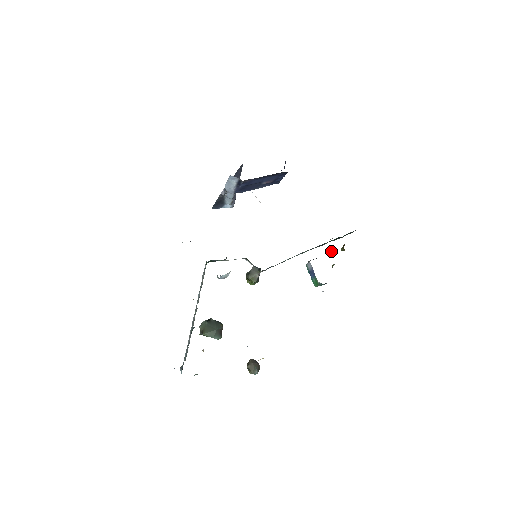
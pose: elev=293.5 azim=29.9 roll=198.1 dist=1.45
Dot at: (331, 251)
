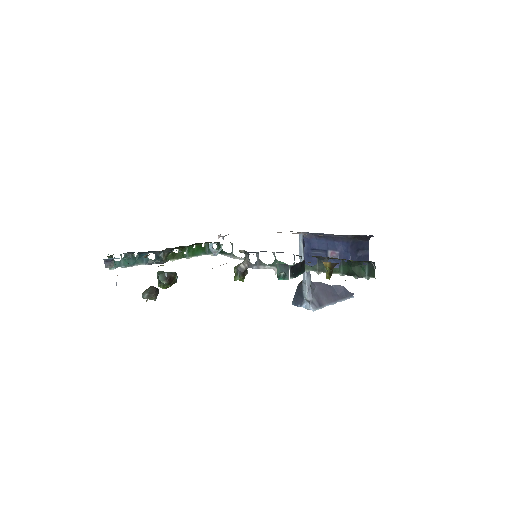
Dot at: occluded
